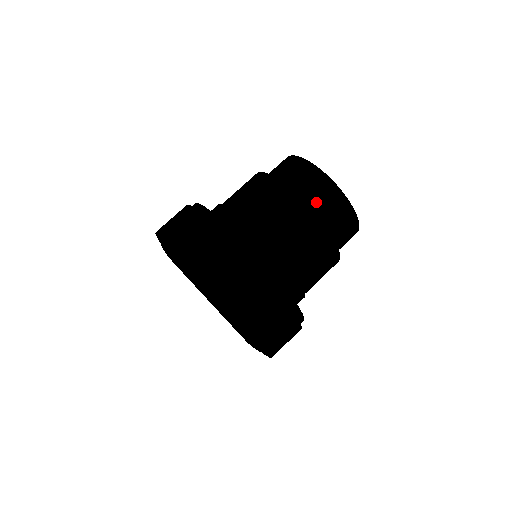
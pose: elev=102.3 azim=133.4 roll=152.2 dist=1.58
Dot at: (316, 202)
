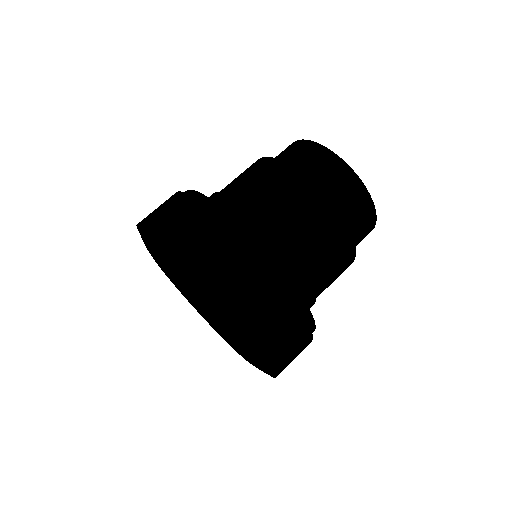
Dot at: (342, 204)
